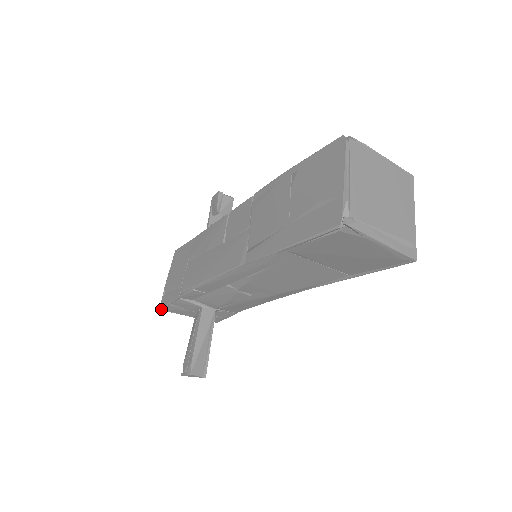
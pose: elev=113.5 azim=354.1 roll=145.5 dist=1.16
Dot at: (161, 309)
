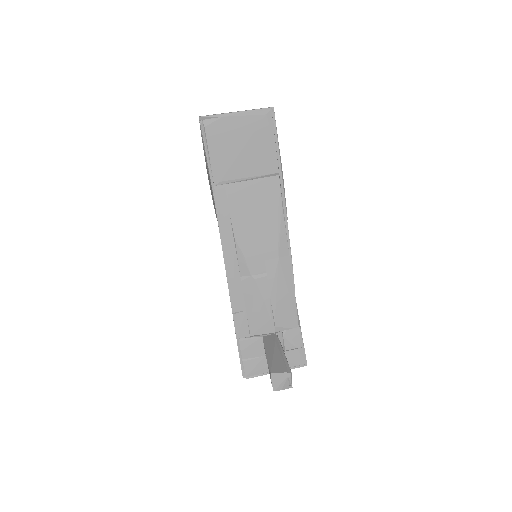
Dot at: occluded
